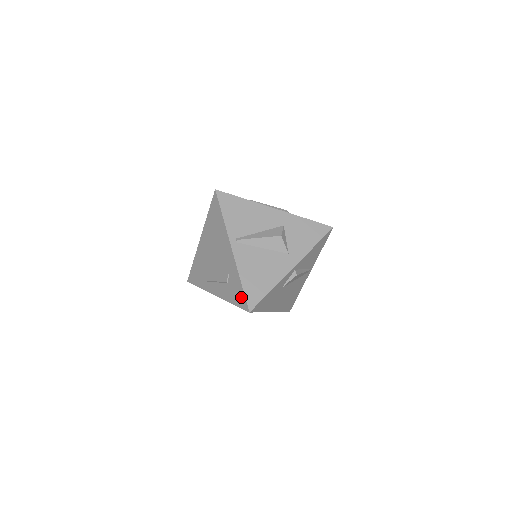
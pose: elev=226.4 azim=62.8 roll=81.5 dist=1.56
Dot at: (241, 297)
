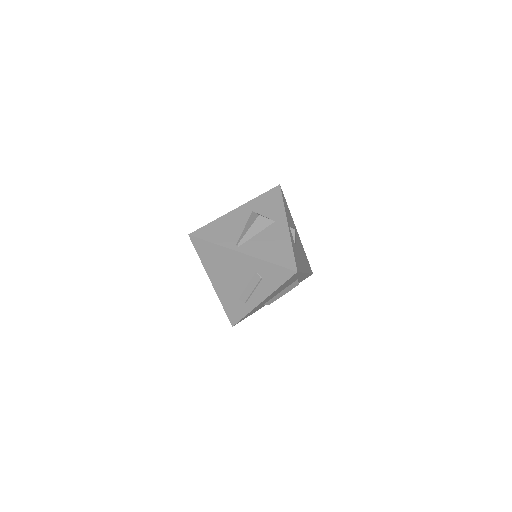
Dot at: (281, 272)
